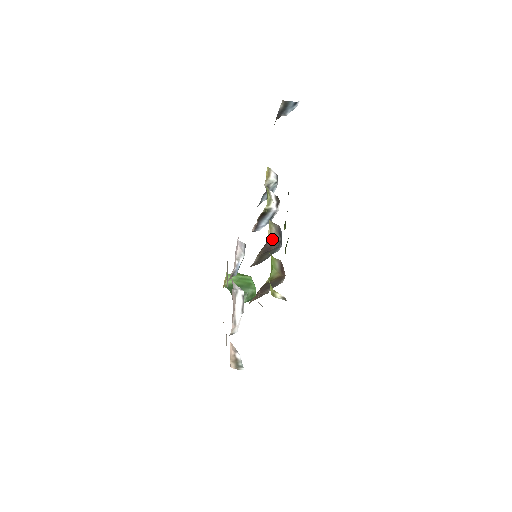
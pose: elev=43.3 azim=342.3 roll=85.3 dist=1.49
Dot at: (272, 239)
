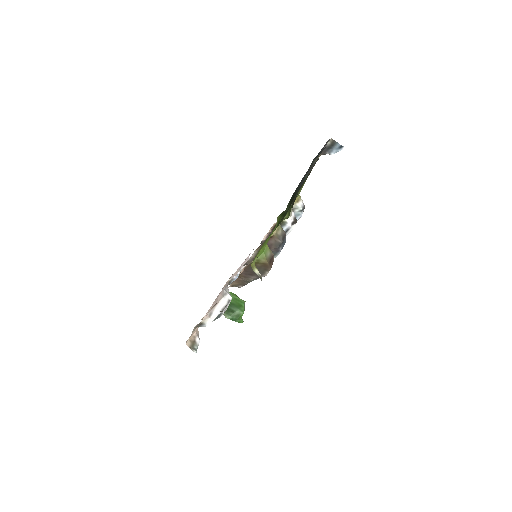
Dot at: (275, 238)
